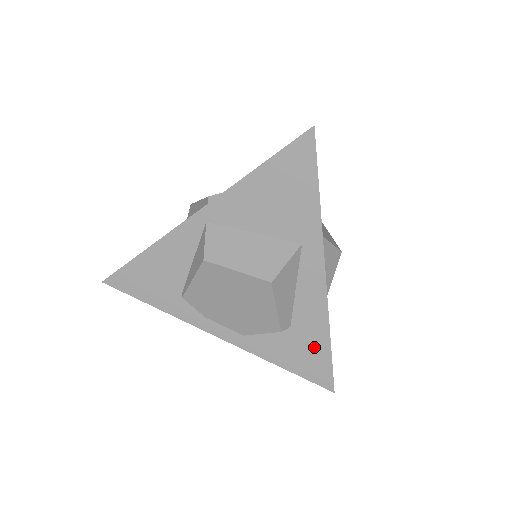
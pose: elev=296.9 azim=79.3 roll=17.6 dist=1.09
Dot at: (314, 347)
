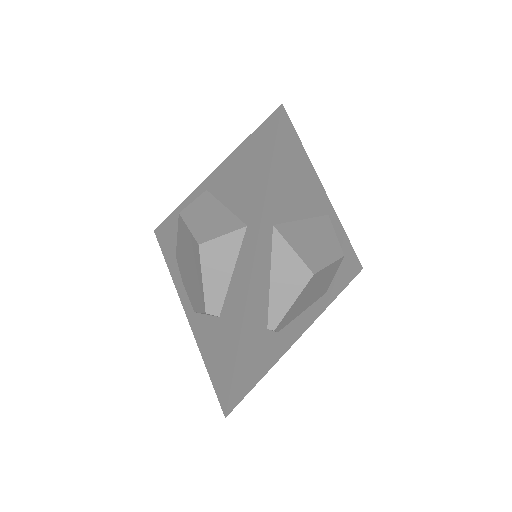
Dot at: (227, 349)
